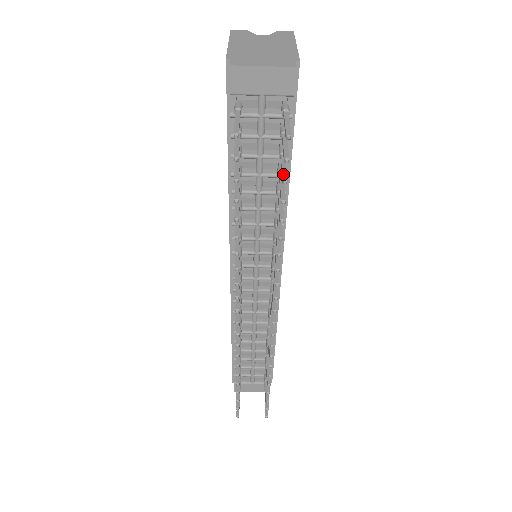
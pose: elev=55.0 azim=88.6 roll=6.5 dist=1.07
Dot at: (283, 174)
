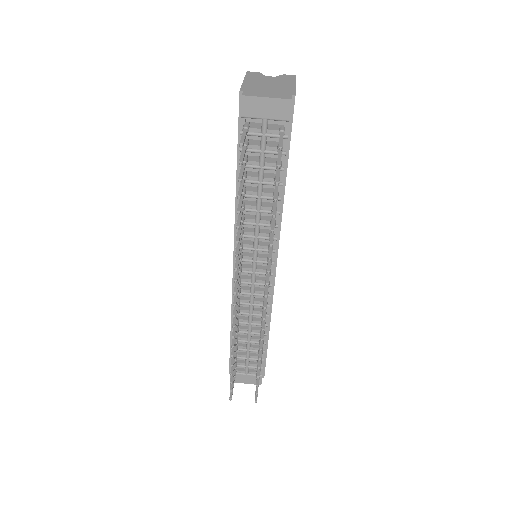
Dot at: (276, 178)
